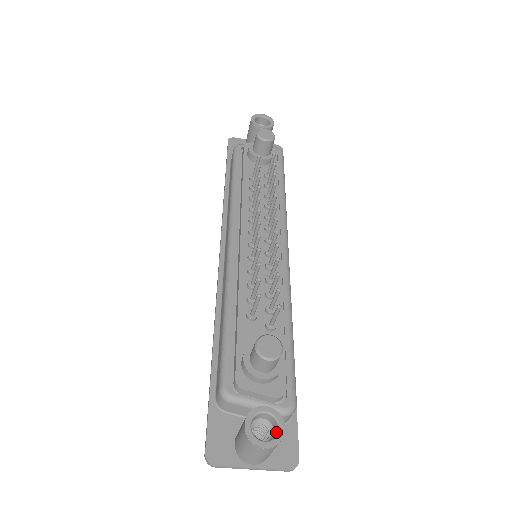
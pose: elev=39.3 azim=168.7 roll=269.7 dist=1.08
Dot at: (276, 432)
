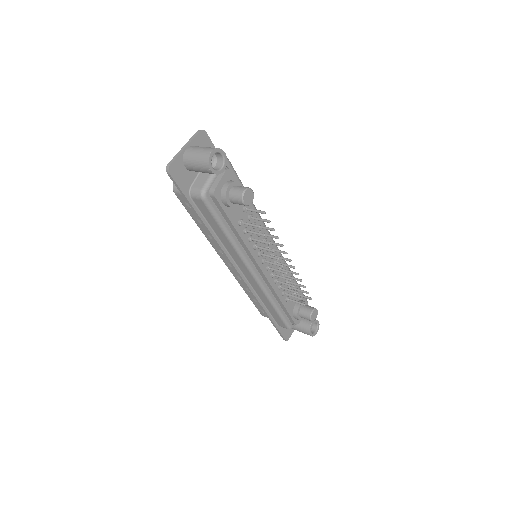
Dot at: (316, 324)
